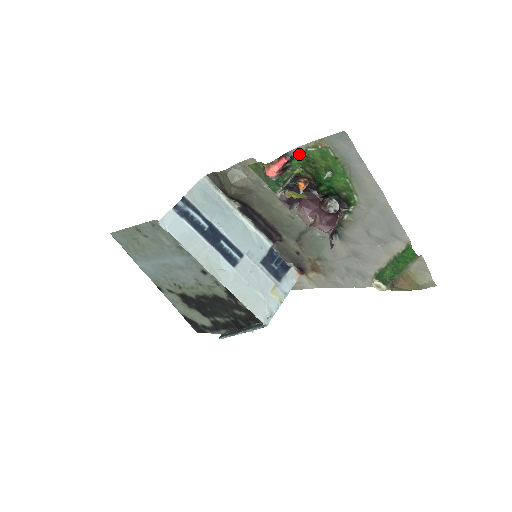
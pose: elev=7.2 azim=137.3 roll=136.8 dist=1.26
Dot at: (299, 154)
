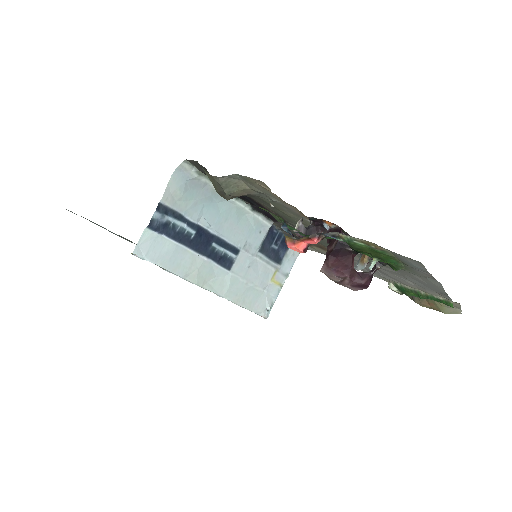
Dot at: (339, 237)
